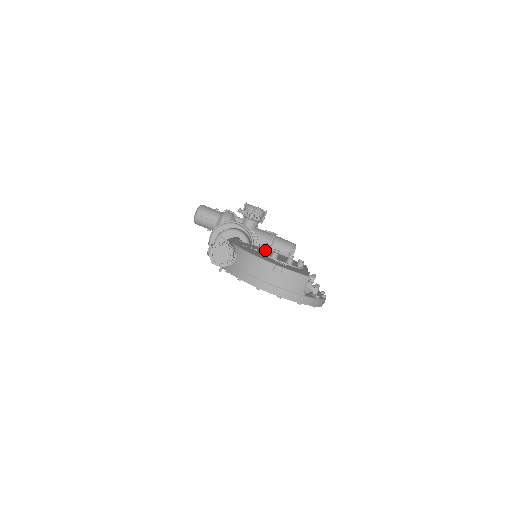
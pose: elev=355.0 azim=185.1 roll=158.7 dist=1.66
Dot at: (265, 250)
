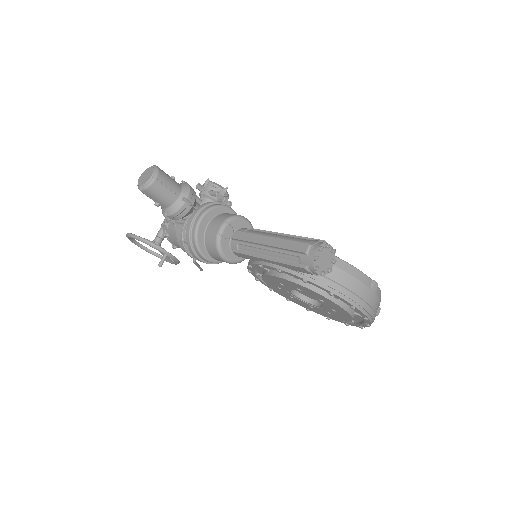
Dot at: occluded
